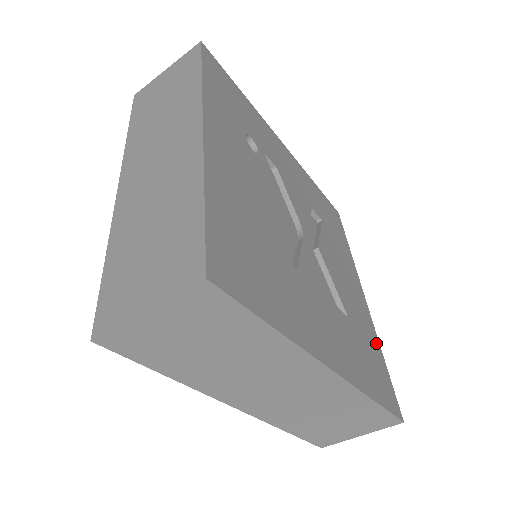
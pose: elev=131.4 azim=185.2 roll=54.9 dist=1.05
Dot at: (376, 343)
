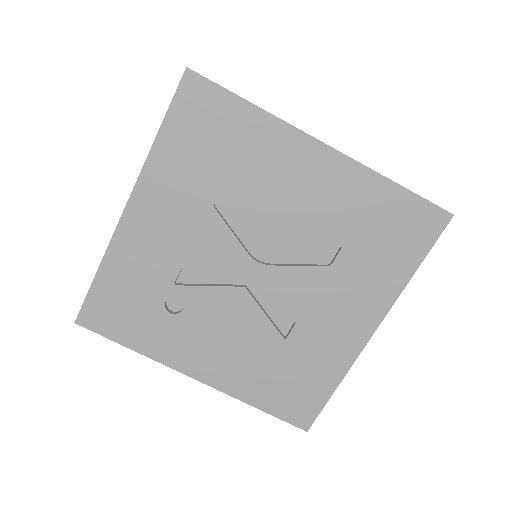
Dot at: (377, 187)
